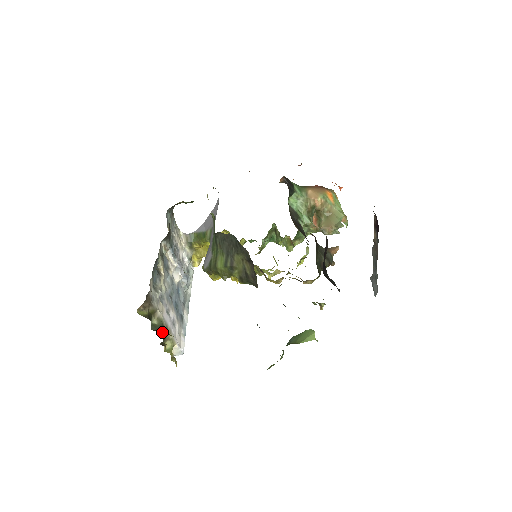
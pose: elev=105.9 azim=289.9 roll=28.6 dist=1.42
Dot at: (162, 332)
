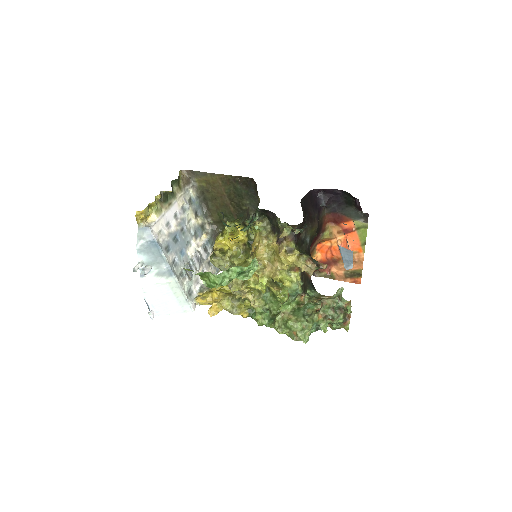
Dot at: occluded
